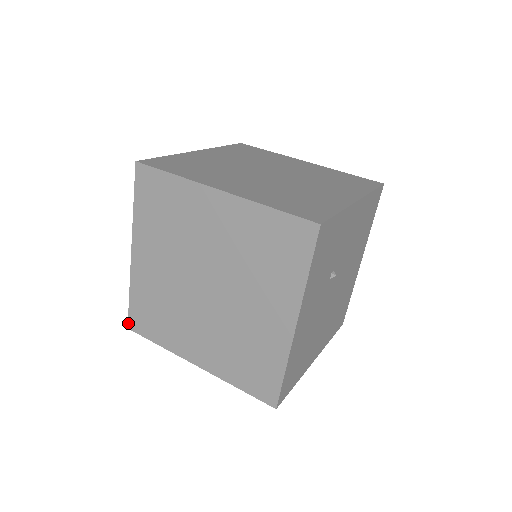
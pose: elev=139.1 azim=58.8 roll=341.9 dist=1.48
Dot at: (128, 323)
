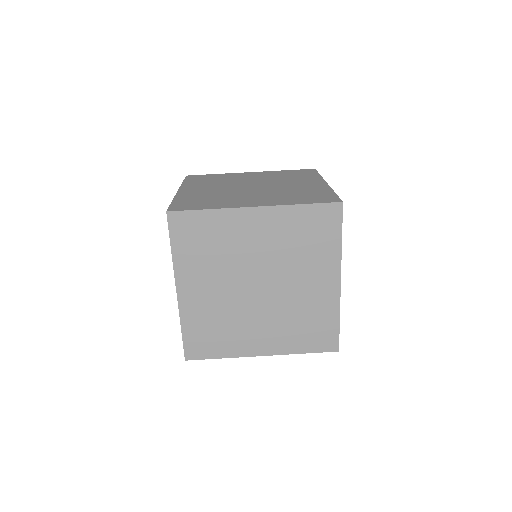
Dot at: occluded
